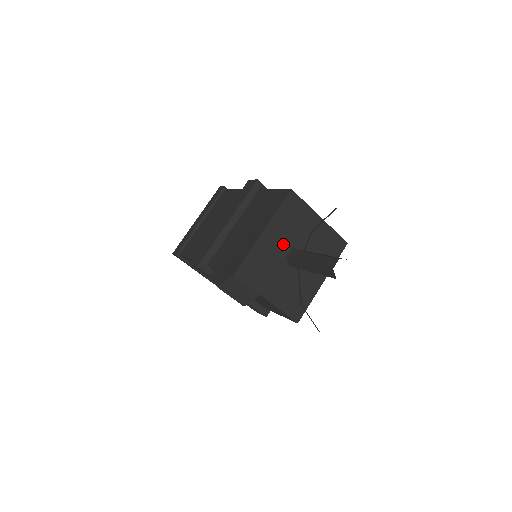
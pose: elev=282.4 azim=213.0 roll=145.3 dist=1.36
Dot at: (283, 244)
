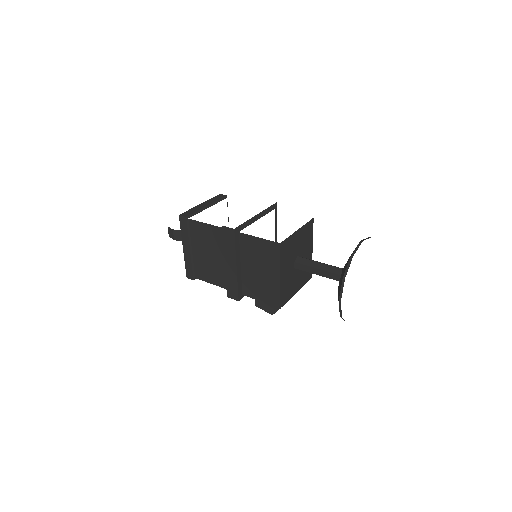
Dot at: (290, 266)
